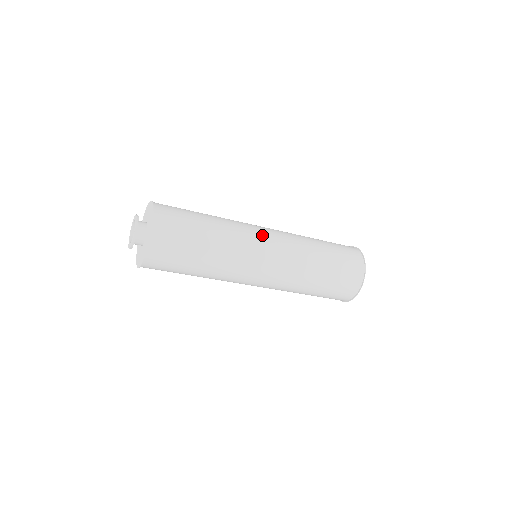
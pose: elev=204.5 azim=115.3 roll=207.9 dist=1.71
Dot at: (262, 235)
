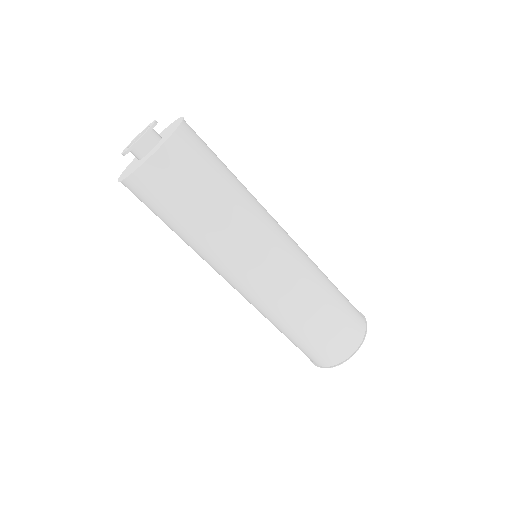
Dot at: (280, 227)
